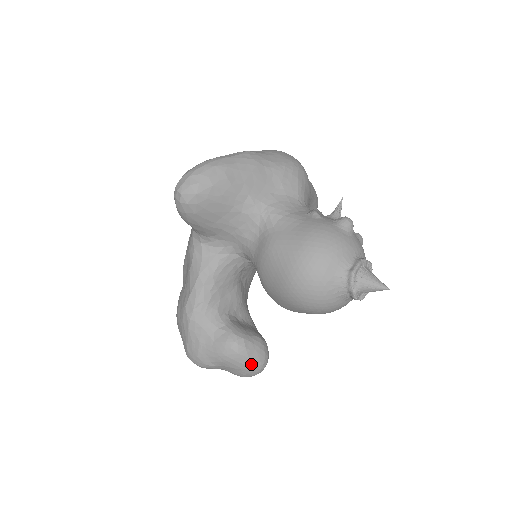
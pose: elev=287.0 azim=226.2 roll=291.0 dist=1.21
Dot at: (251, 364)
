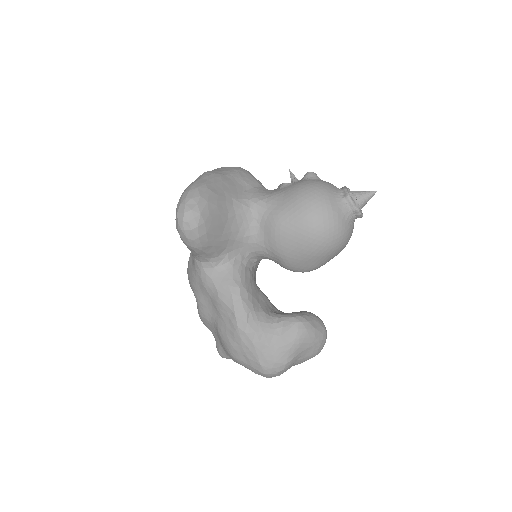
Dot at: (319, 333)
